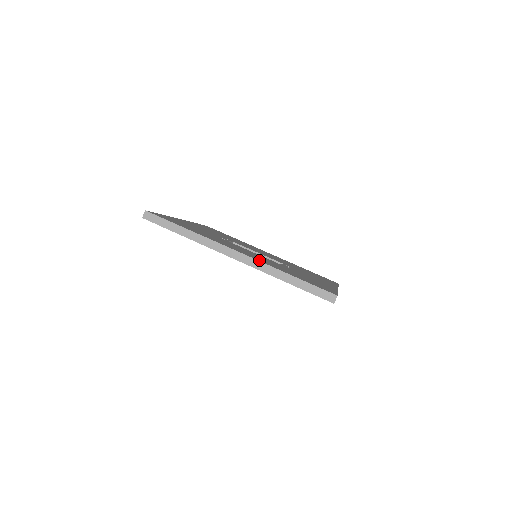
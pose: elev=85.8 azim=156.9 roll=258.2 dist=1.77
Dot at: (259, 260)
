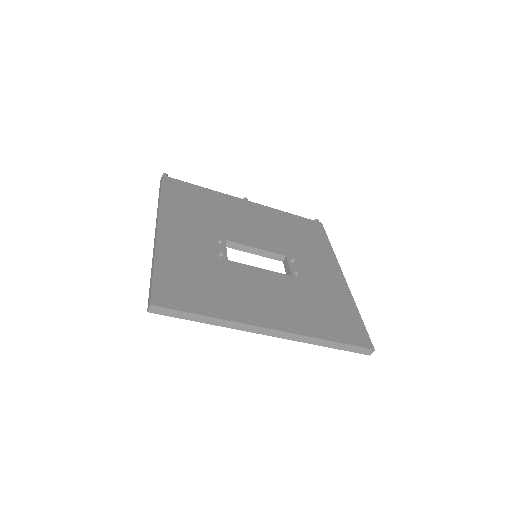
Dot at: (295, 329)
